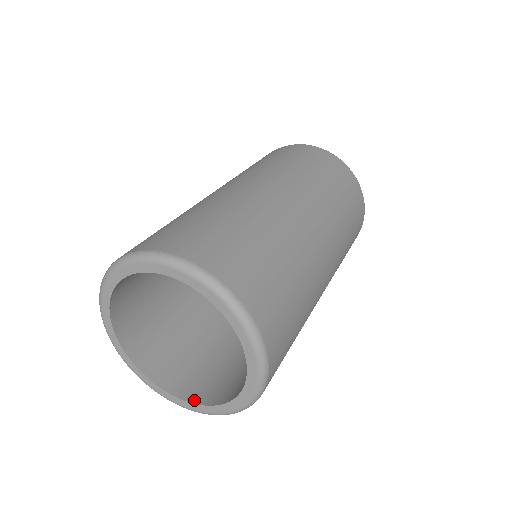
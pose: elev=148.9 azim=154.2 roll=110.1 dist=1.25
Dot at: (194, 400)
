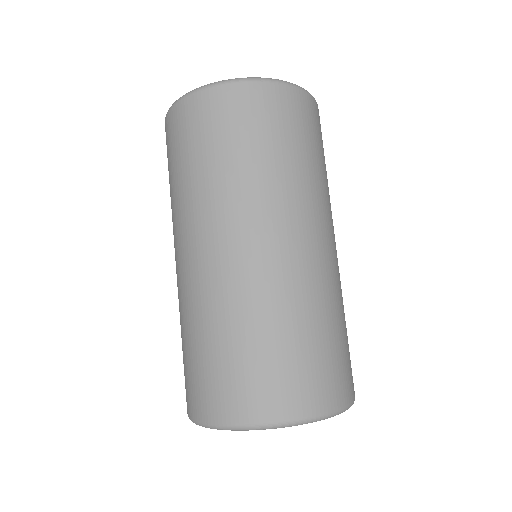
Dot at: occluded
